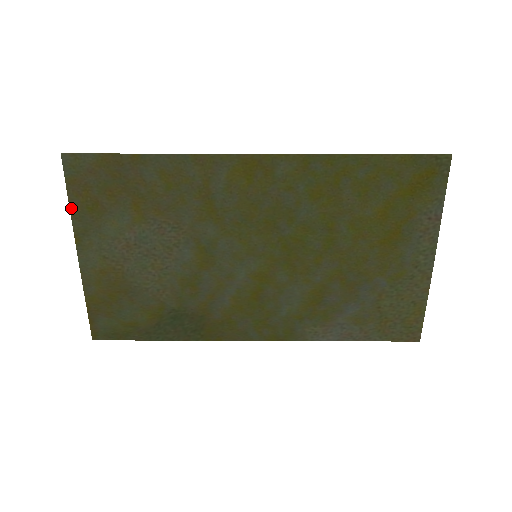
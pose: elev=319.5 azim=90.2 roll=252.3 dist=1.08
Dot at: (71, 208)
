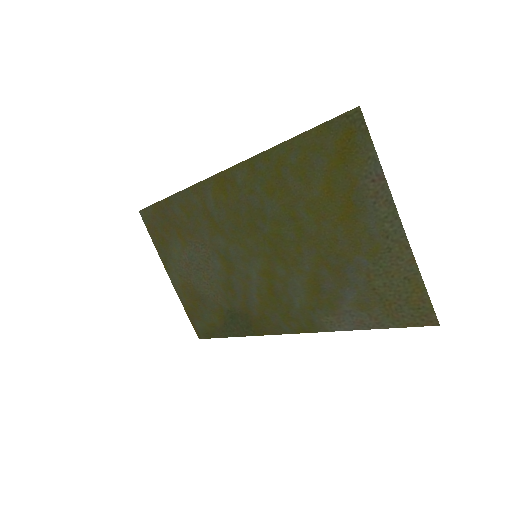
Dot at: (155, 245)
